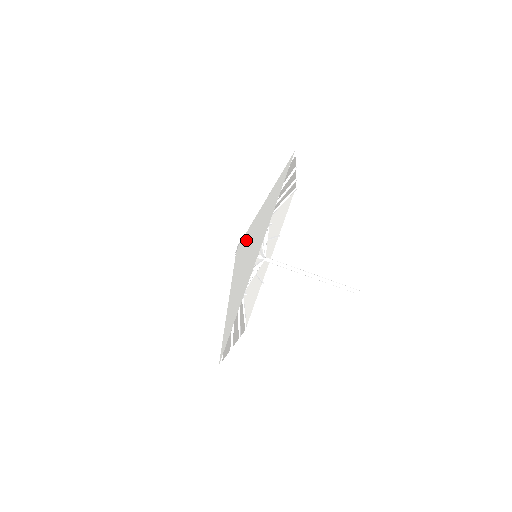
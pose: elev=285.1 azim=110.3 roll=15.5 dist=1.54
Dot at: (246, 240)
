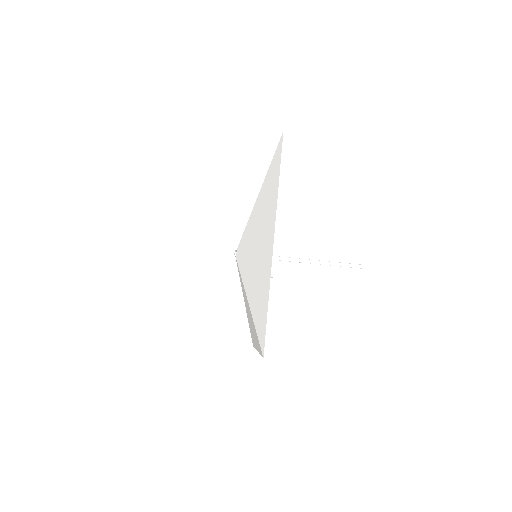
Dot at: occluded
